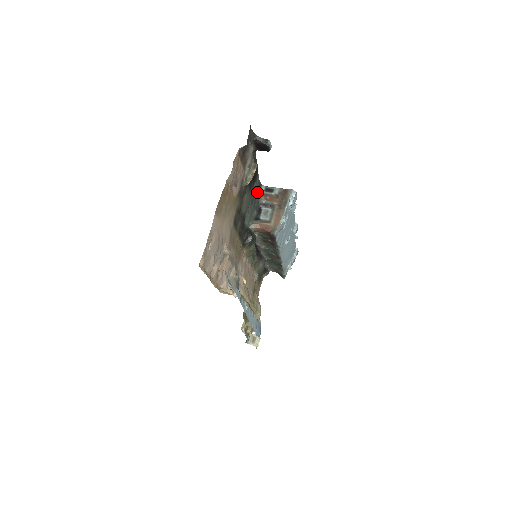
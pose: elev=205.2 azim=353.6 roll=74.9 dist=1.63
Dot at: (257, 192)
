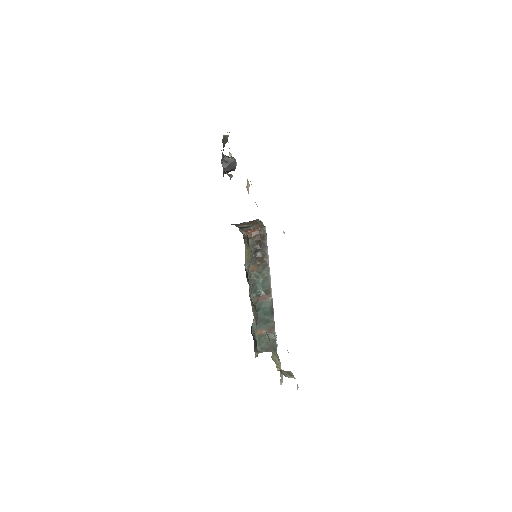
Dot at: occluded
